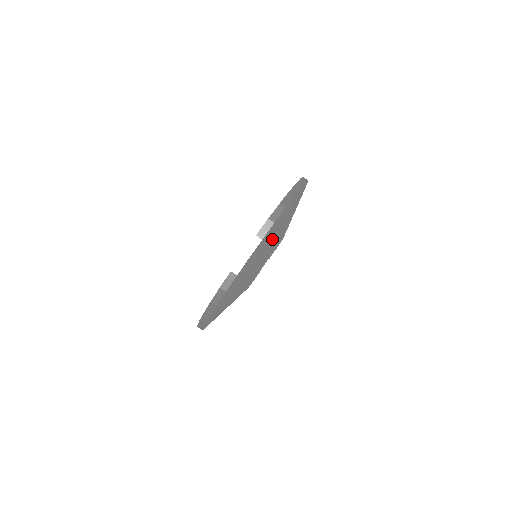
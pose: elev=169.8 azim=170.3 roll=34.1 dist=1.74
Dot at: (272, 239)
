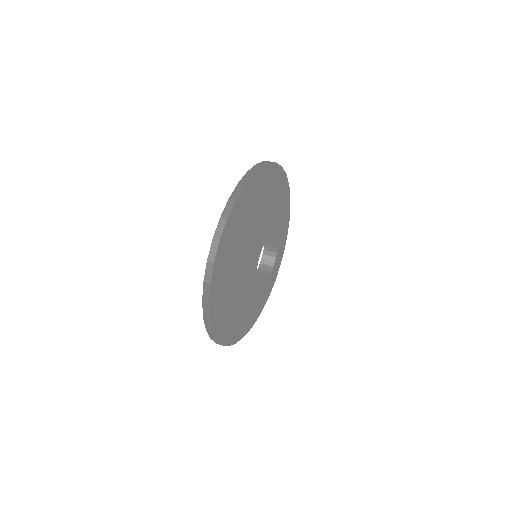
Dot at: (232, 277)
